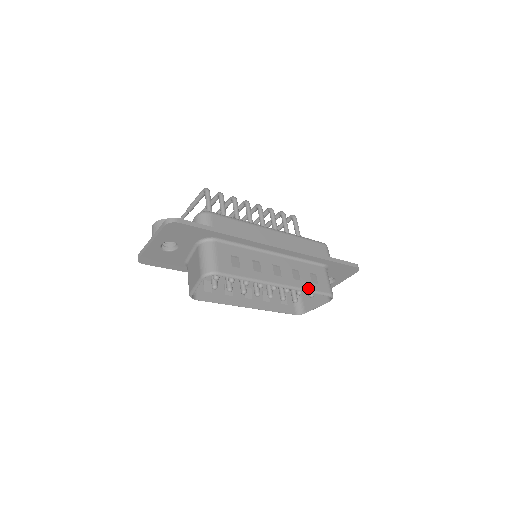
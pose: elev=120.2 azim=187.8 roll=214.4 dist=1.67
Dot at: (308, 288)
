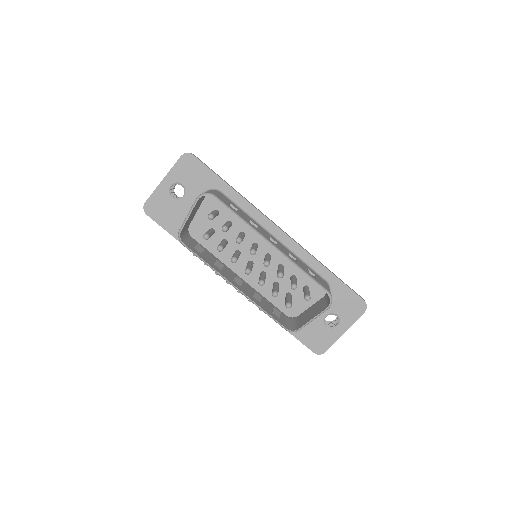
Dot at: (304, 270)
